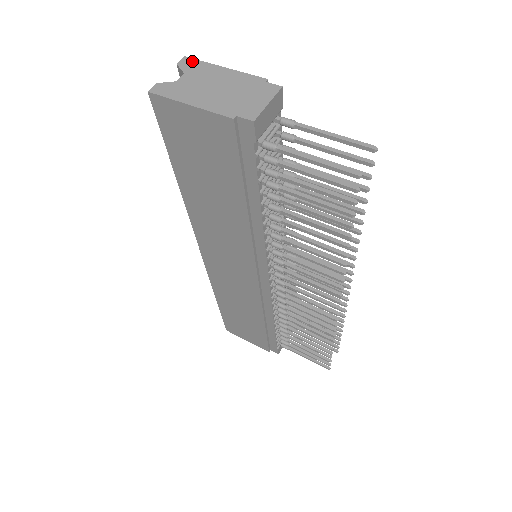
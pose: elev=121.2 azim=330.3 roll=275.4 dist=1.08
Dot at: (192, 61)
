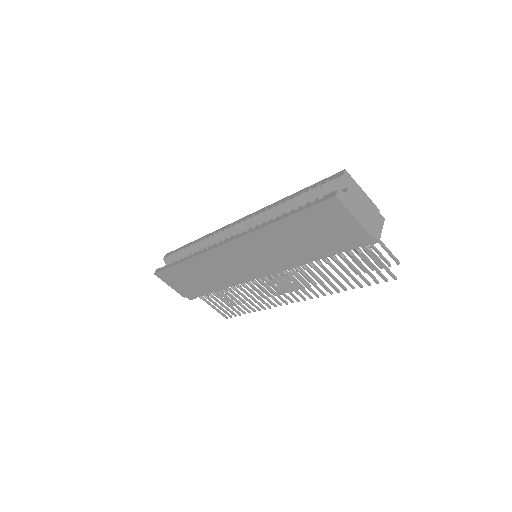
Dot at: (349, 176)
